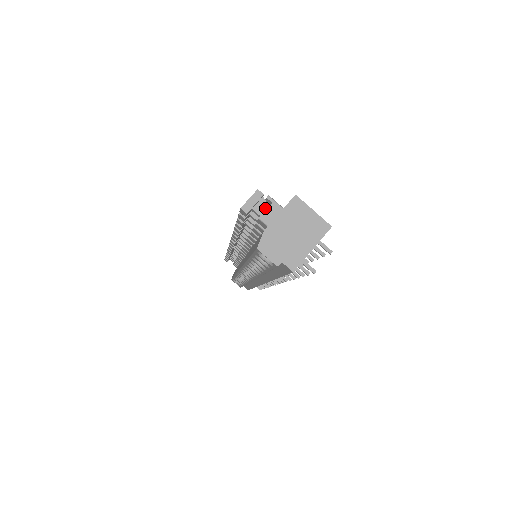
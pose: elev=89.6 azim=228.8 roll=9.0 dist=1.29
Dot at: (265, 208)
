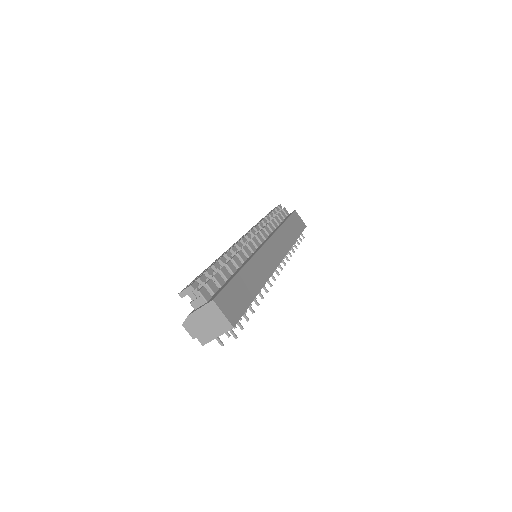
Dot at: (197, 296)
